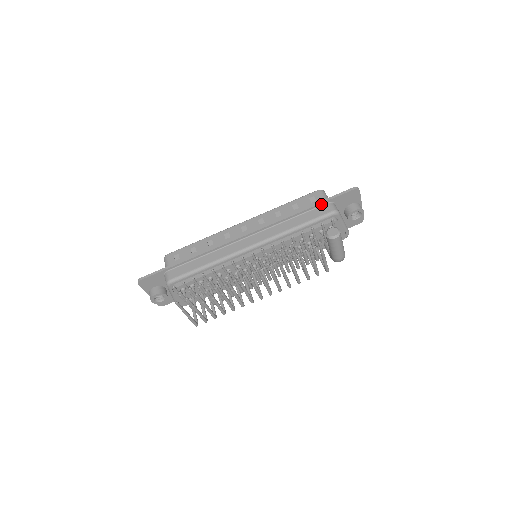
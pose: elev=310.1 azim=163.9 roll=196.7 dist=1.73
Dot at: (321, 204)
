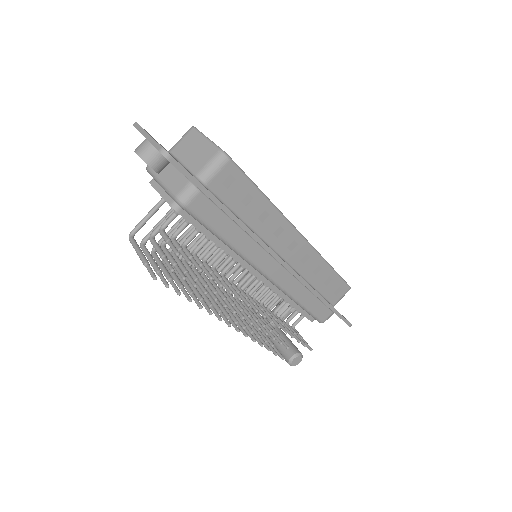
Dot at: (331, 309)
